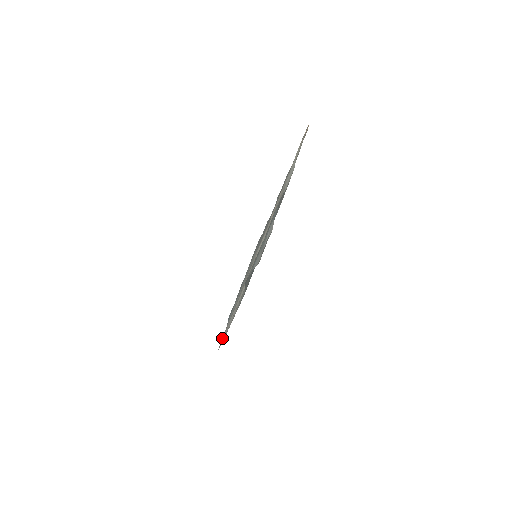
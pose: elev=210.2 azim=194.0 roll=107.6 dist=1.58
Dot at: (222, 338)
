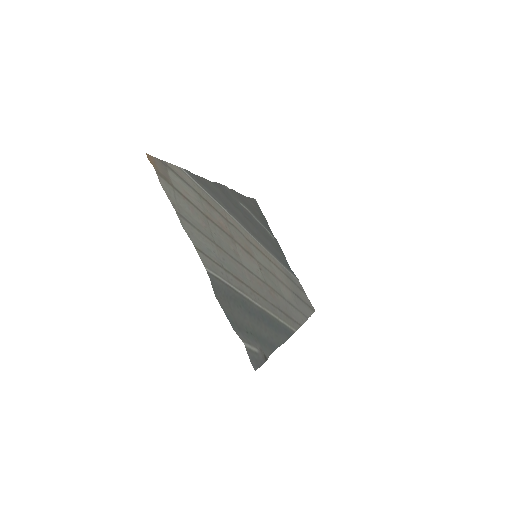
Dot at: (305, 298)
